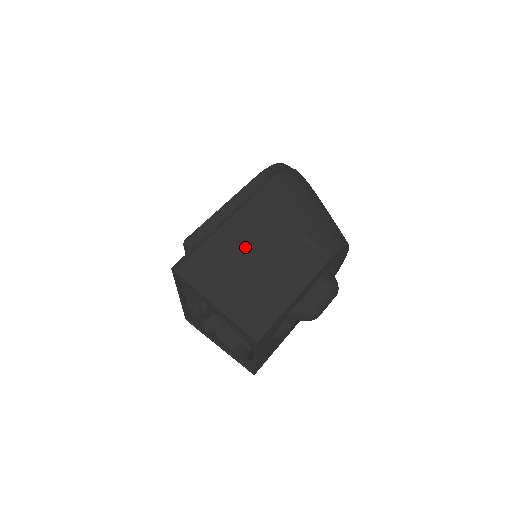
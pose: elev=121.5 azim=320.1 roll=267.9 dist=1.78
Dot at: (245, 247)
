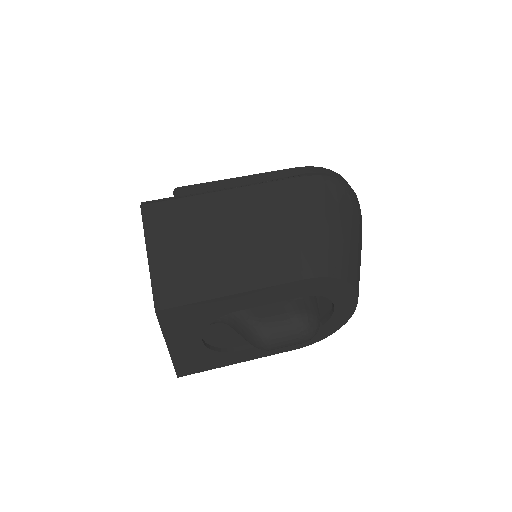
Dot at: (224, 220)
